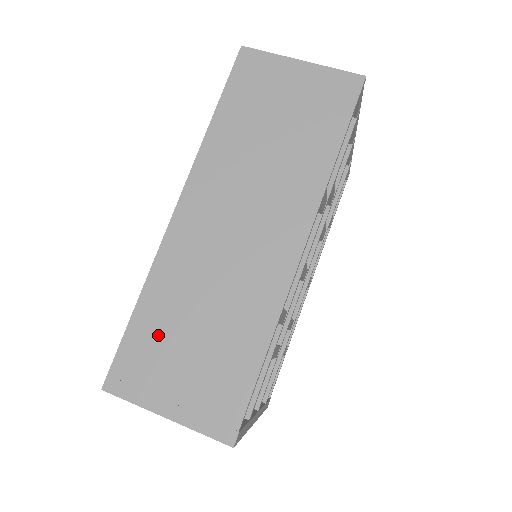
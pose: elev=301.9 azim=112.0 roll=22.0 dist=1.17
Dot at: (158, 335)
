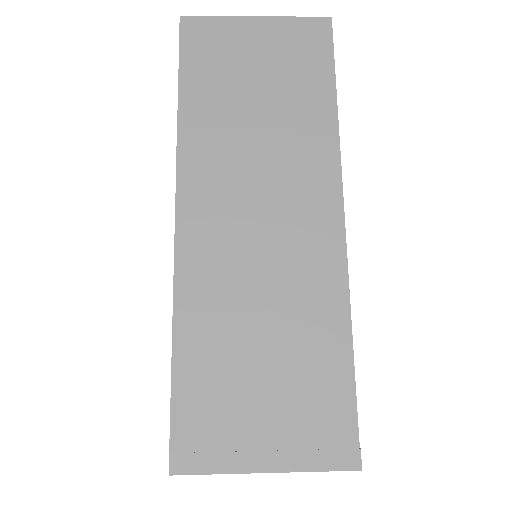
Dot at: (216, 377)
